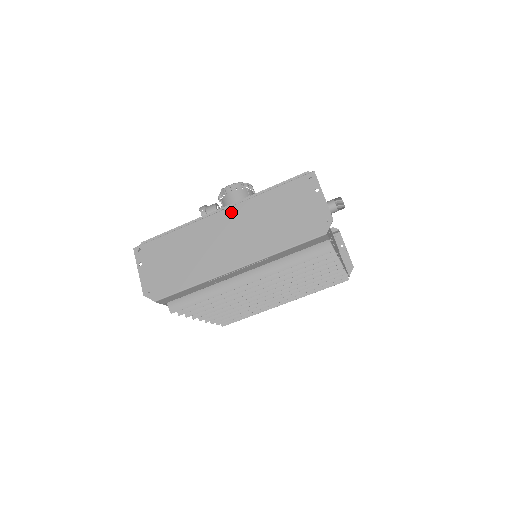
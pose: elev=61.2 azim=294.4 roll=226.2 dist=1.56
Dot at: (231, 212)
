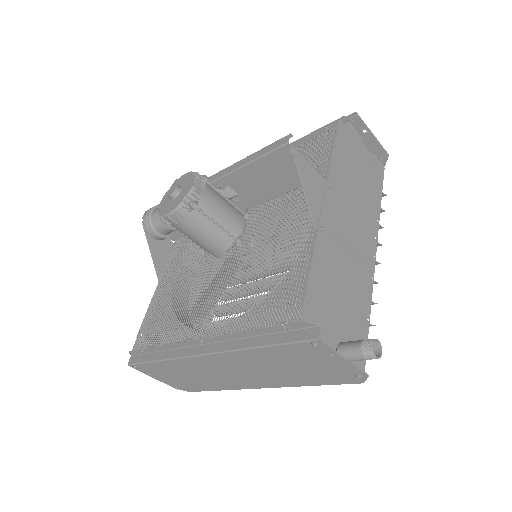
Dot at: (219, 358)
